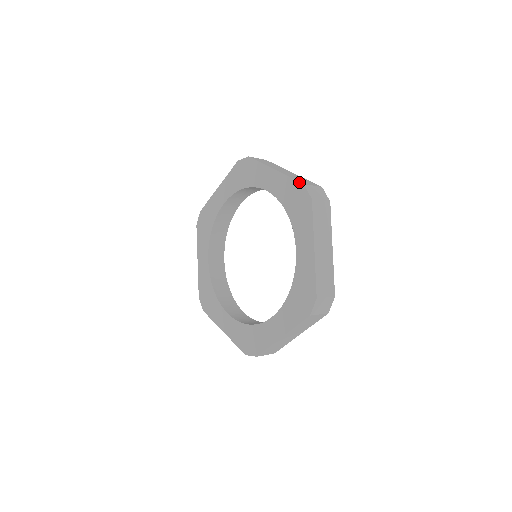
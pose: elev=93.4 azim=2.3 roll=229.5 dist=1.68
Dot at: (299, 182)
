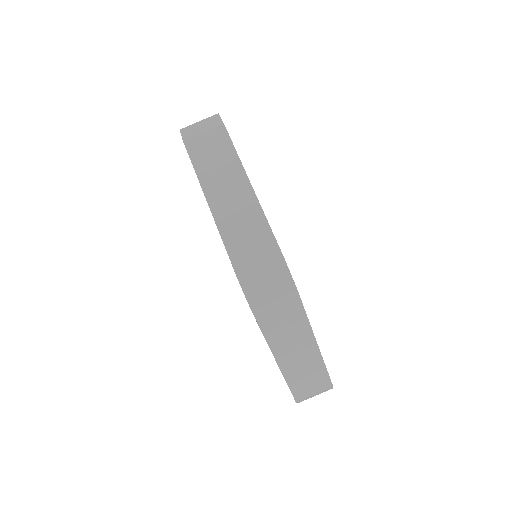
Dot at: occluded
